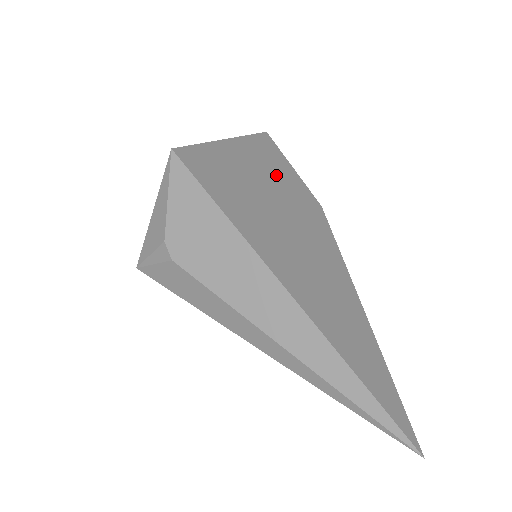
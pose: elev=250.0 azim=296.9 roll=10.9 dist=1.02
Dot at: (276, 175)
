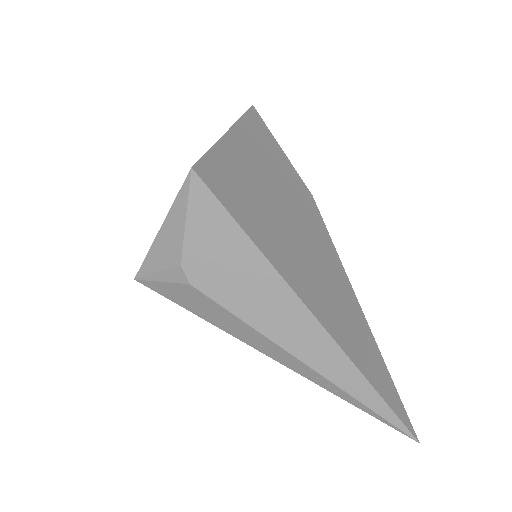
Dot at: (274, 168)
